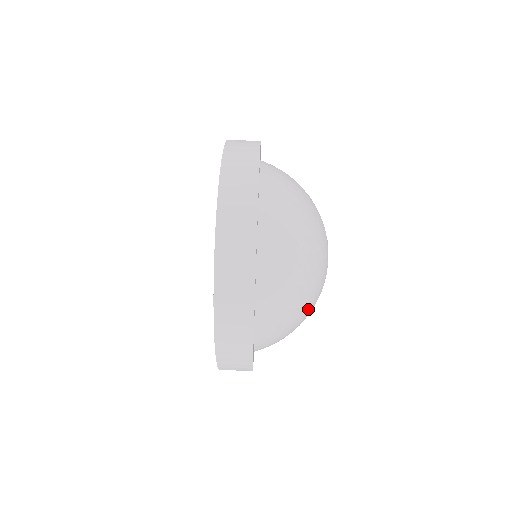
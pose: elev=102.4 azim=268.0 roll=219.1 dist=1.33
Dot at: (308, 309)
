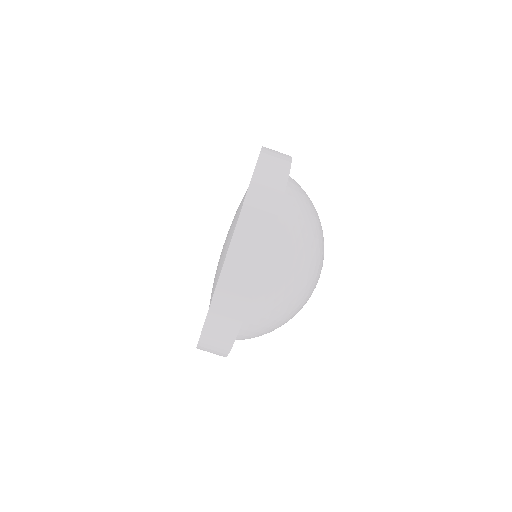
Dot at: occluded
